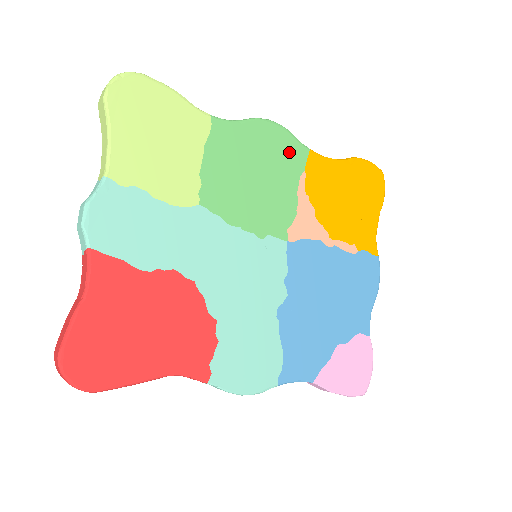
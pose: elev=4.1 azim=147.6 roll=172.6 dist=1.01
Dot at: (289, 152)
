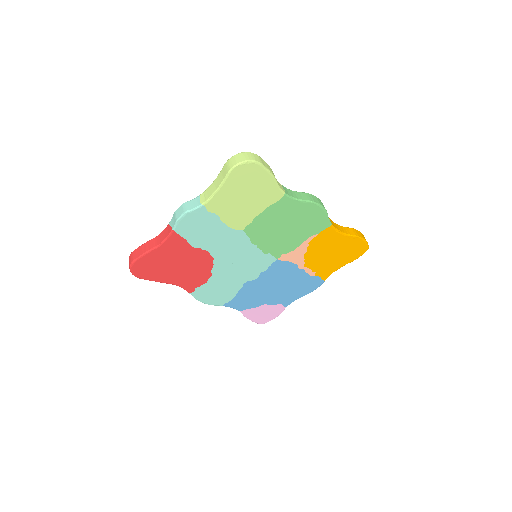
Dot at: (317, 223)
